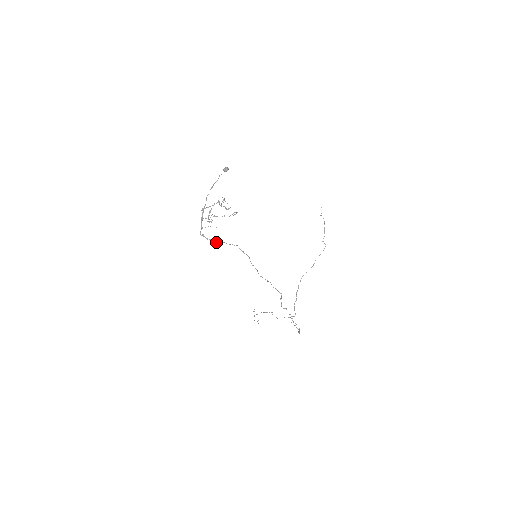
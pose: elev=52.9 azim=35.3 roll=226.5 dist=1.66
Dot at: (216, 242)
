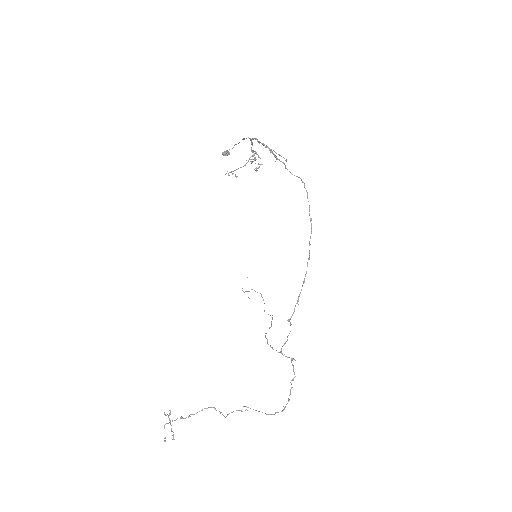
Dot at: (285, 165)
